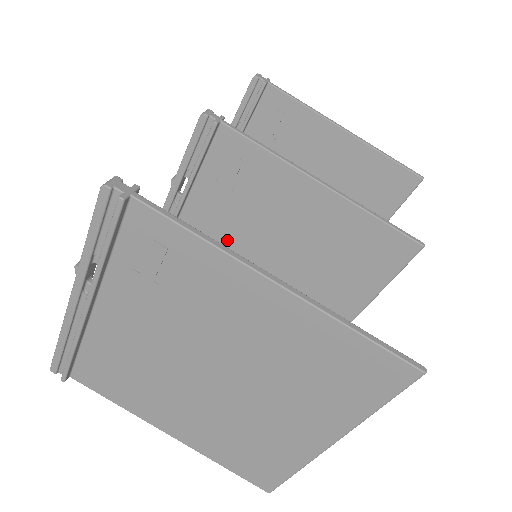
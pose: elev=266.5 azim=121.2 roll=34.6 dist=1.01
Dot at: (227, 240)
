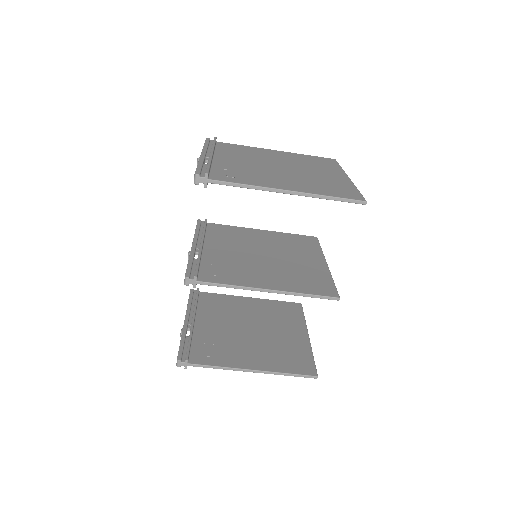
Dot at: occluded
